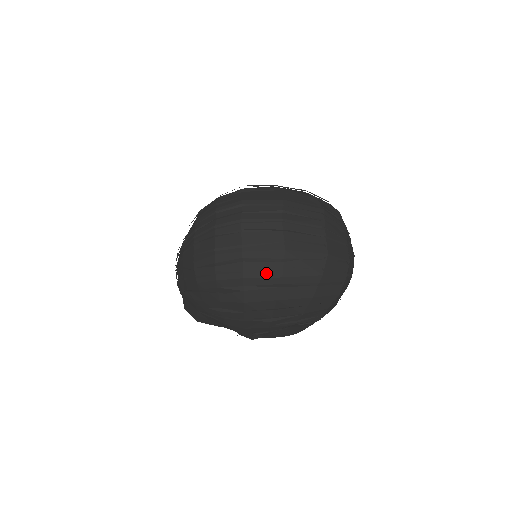
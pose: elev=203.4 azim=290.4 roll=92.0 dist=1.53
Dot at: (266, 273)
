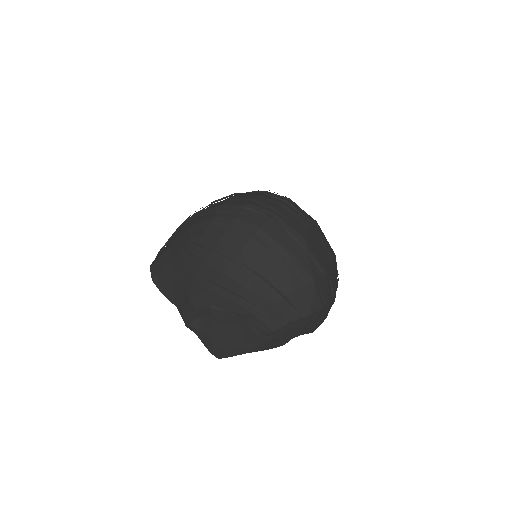
Dot at: (279, 239)
